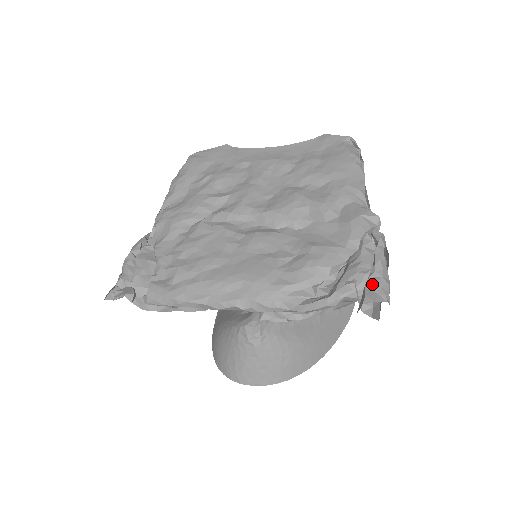
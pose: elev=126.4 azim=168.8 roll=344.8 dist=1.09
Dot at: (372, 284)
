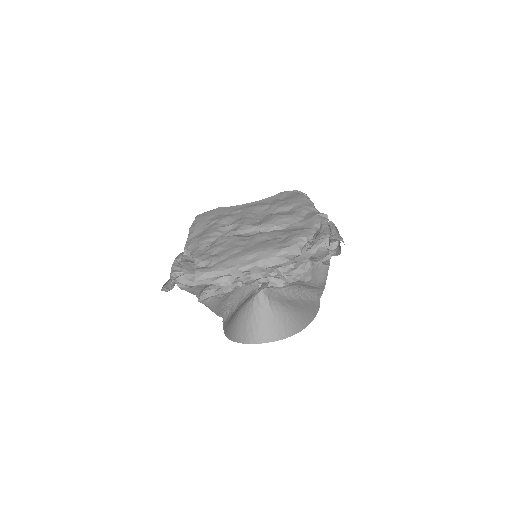
Dot at: (333, 237)
